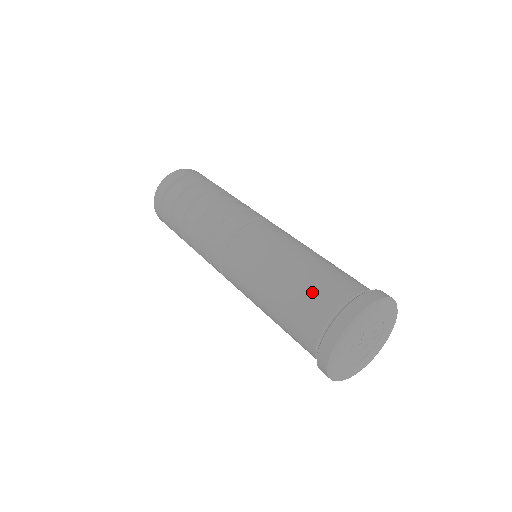
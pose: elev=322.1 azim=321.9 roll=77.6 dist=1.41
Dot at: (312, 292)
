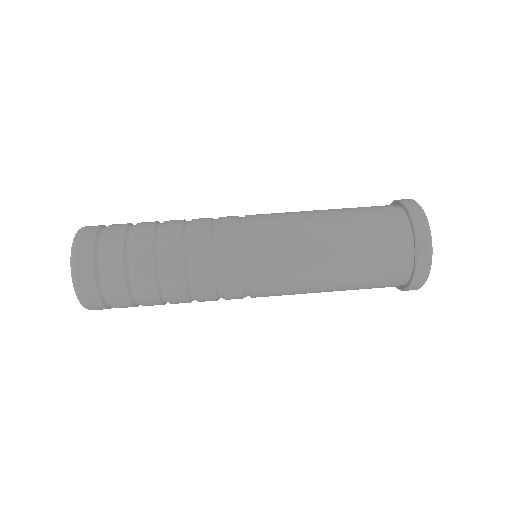
Dot at: (367, 211)
